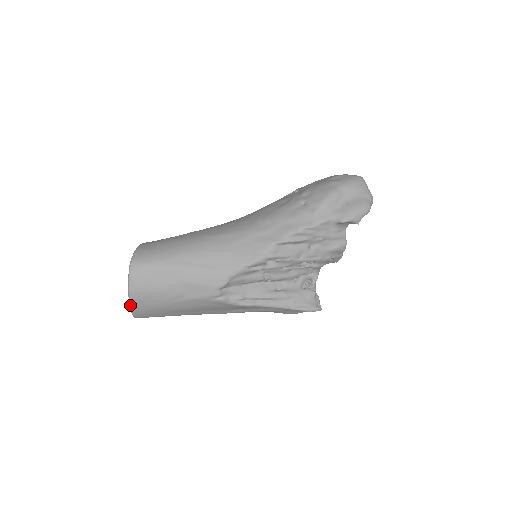
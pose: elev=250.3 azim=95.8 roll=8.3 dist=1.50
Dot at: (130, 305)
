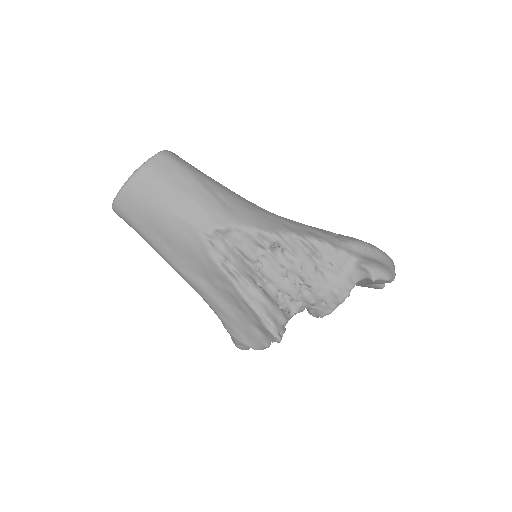
Dot at: (127, 181)
